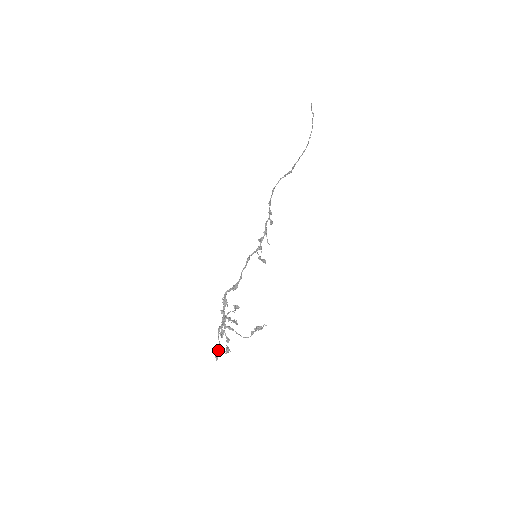
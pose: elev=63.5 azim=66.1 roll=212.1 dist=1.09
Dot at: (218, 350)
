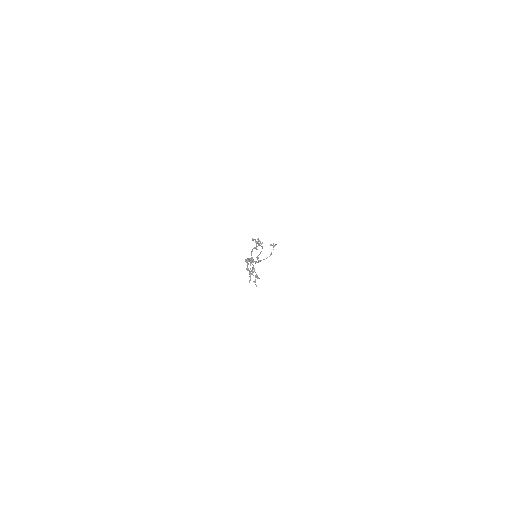
Dot at: (254, 268)
